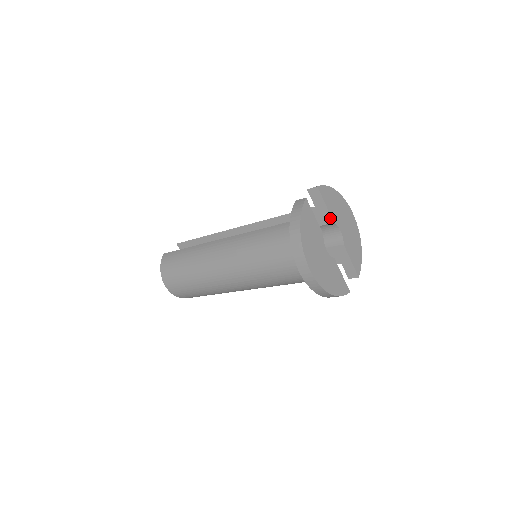
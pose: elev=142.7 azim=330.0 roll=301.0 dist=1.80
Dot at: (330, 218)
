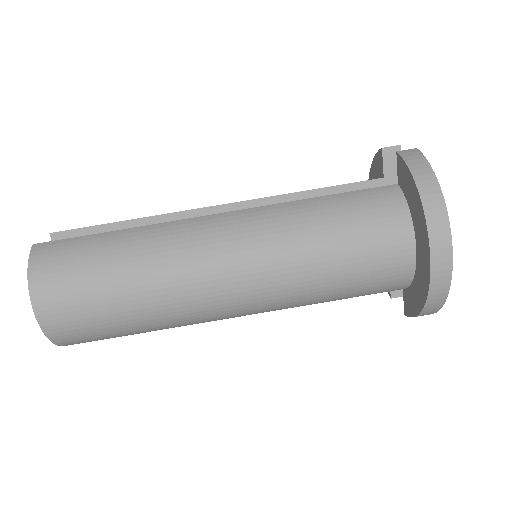
Dot at: occluded
